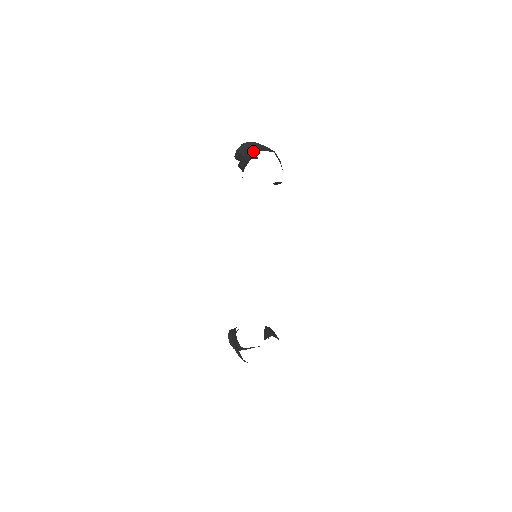
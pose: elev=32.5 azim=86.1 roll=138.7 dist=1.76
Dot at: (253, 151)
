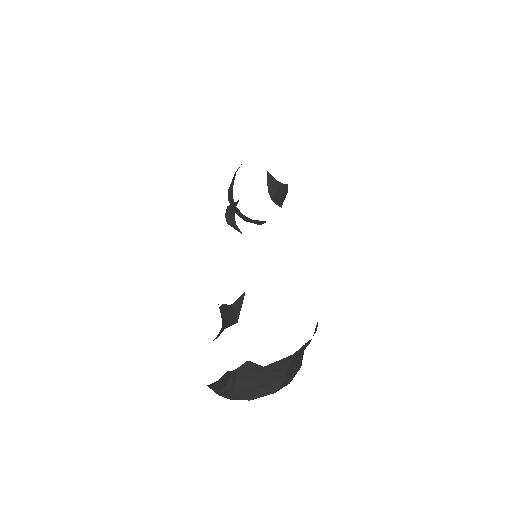
Dot at: occluded
